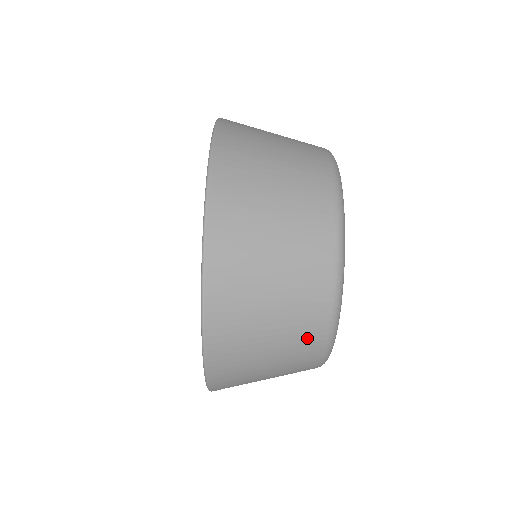
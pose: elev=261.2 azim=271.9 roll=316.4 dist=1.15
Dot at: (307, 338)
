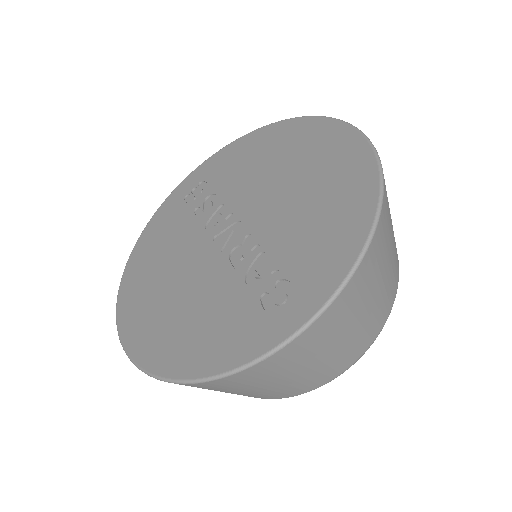
Dot at: occluded
